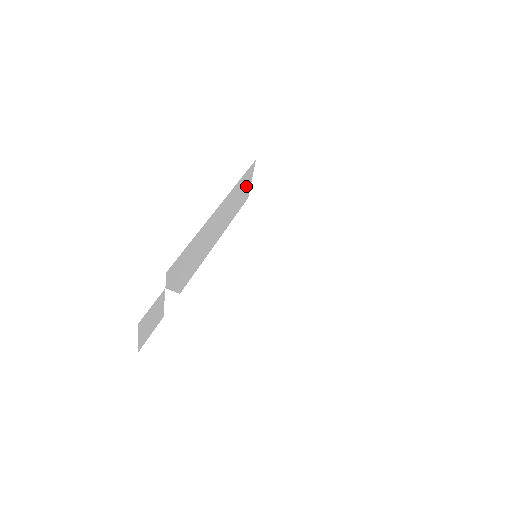
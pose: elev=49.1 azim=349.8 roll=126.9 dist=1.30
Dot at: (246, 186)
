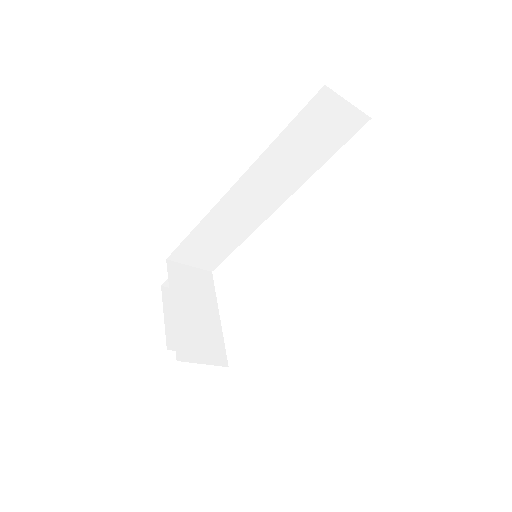
Dot at: (330, 121)
